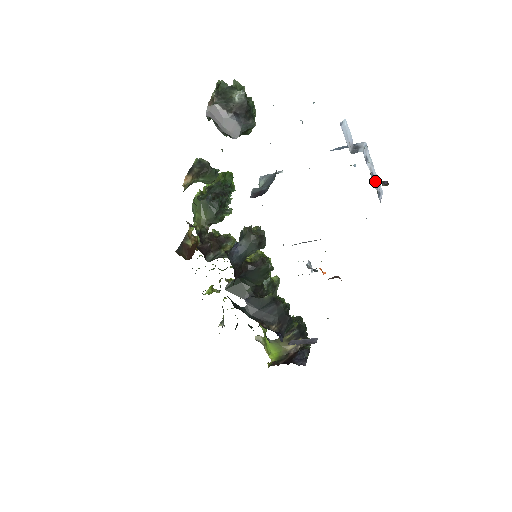
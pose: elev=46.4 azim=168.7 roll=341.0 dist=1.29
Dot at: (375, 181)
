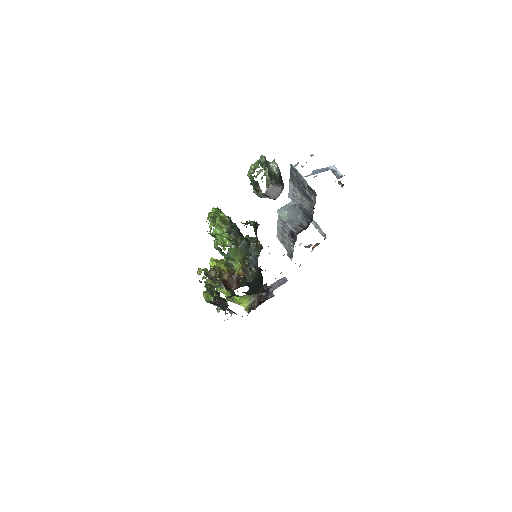
Dot at: occluded
